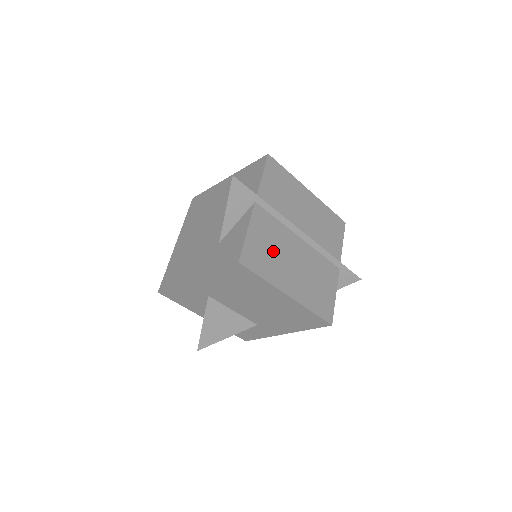
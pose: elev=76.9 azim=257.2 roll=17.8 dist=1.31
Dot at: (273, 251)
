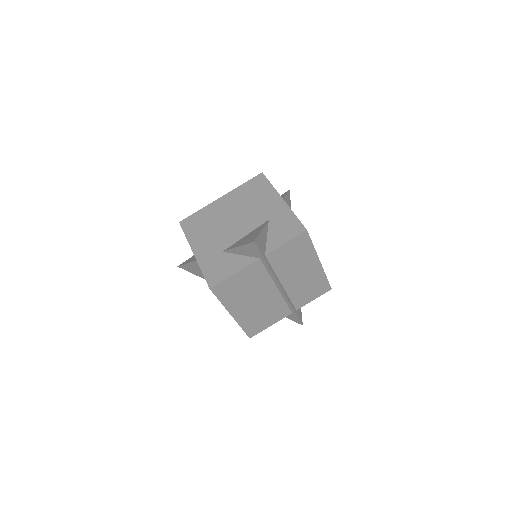
Dot at: (245, 290)
